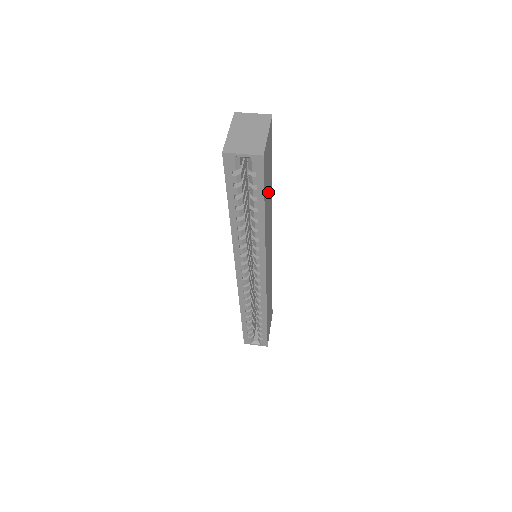
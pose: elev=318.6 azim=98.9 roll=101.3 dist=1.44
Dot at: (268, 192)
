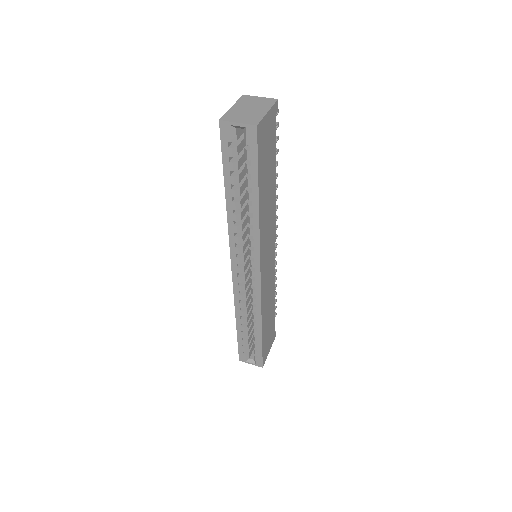
Dot at: (267, 178)
